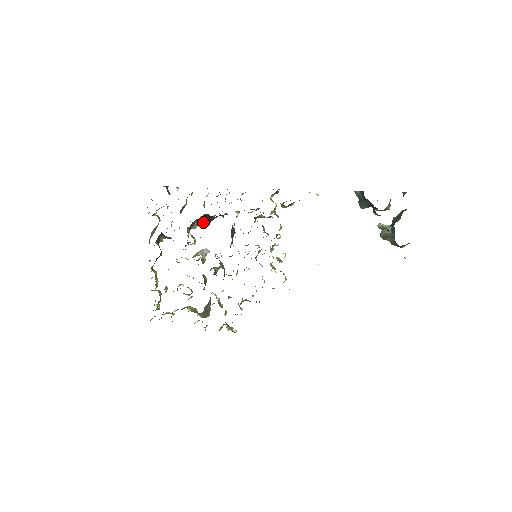
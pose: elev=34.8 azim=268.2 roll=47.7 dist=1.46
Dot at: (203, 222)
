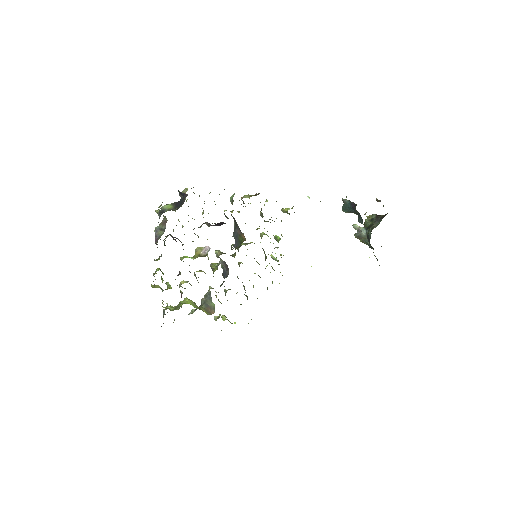
Dot at: (212, 225)
